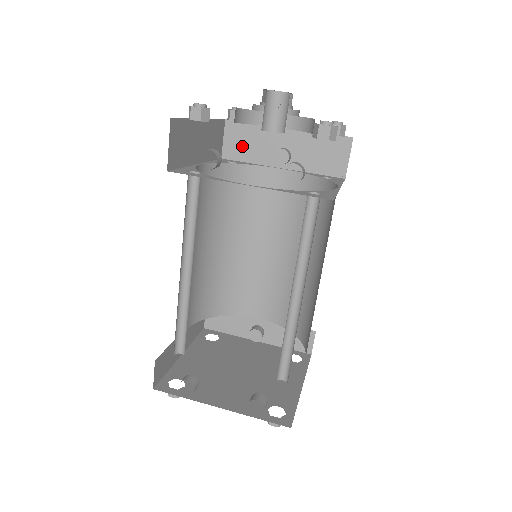
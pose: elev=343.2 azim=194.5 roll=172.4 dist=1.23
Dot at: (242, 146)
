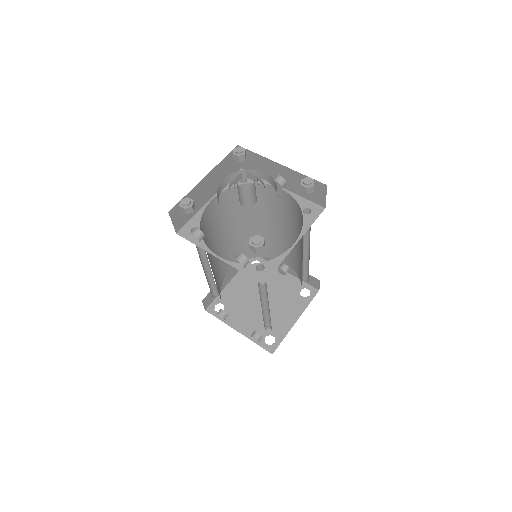
Dot at: (253, 165)
